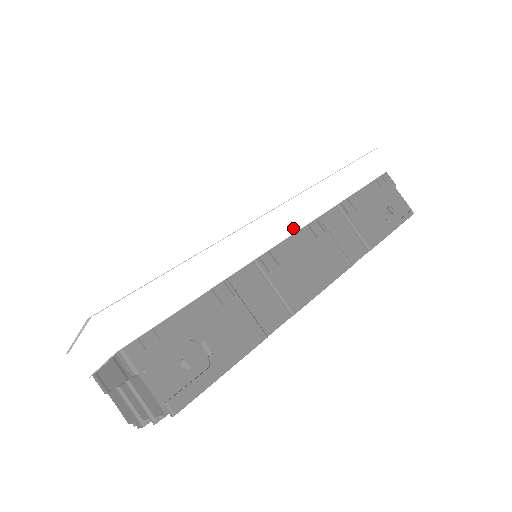
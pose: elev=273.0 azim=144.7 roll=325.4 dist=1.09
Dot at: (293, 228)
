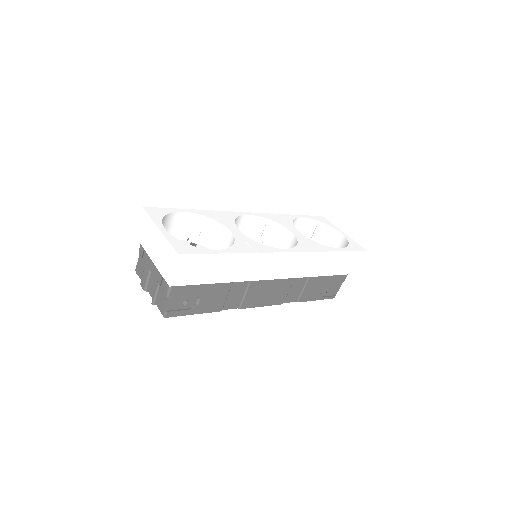
Dot at: (280, 277)
